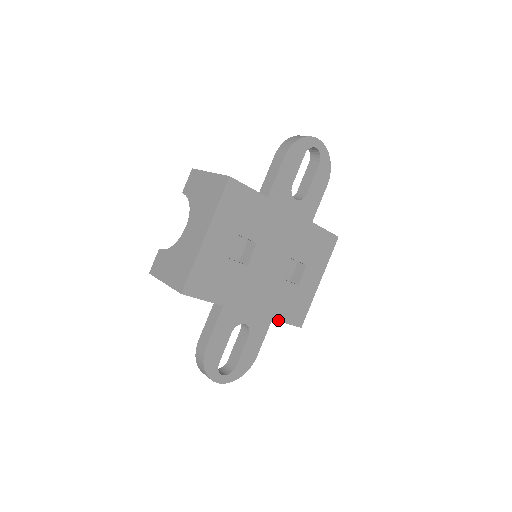
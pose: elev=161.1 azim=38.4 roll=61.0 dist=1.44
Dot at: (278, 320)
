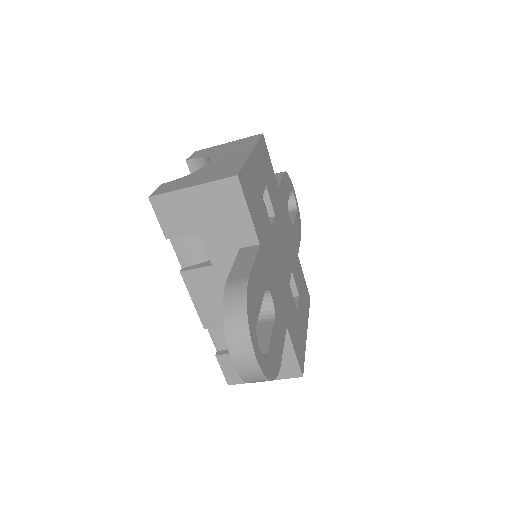
Dot at: (289, 336)
